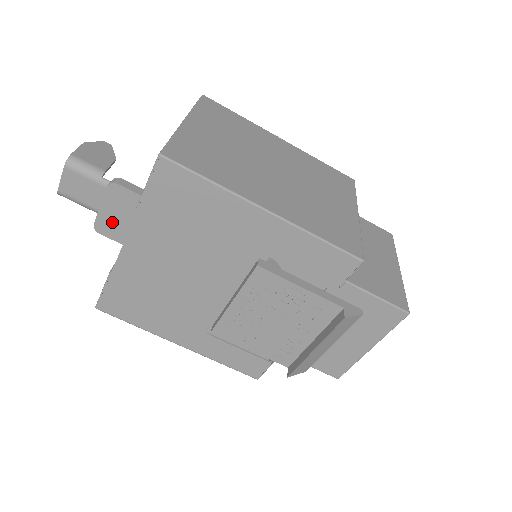
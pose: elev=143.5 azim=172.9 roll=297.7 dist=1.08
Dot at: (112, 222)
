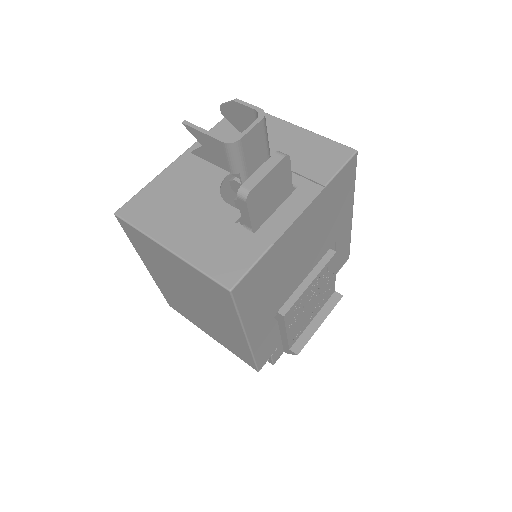
Dot at: (262, 193)
